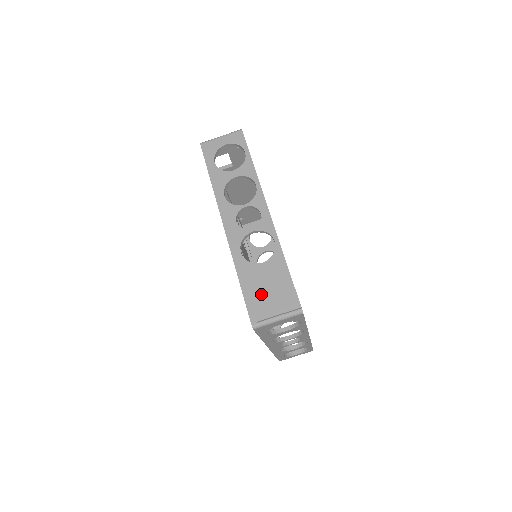
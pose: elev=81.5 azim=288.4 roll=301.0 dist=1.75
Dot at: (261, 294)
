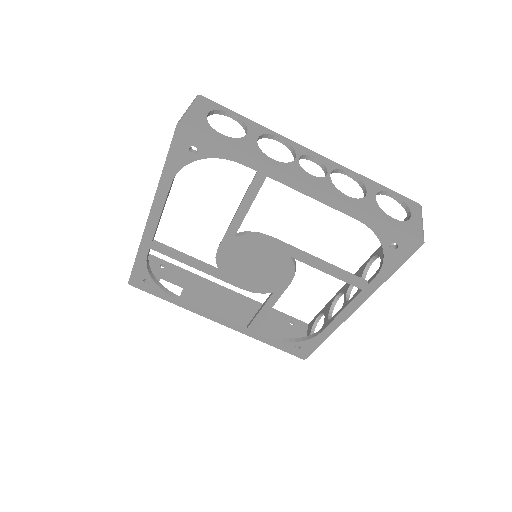
Dot at: occluded
